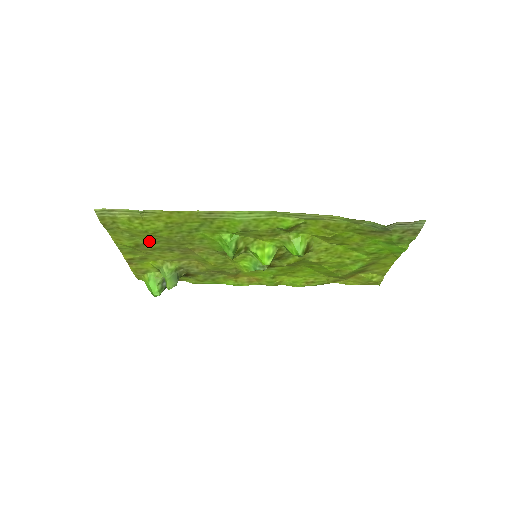
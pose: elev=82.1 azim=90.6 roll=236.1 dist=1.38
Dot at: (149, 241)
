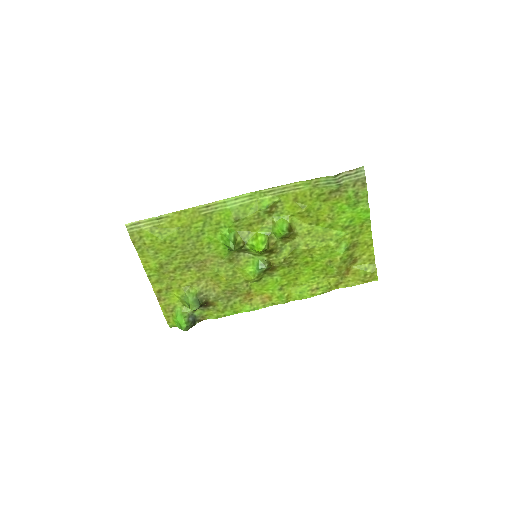
Dot at: (169, 257)
